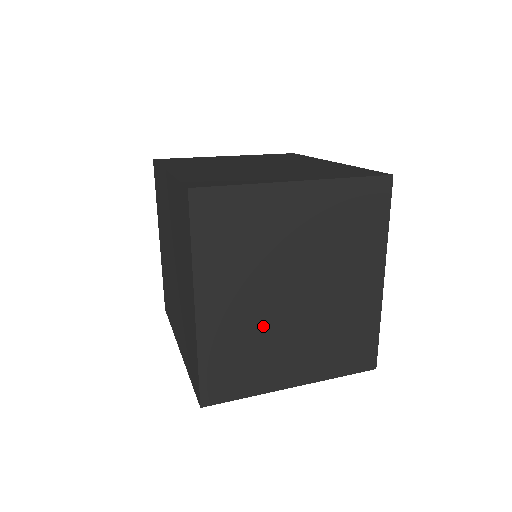
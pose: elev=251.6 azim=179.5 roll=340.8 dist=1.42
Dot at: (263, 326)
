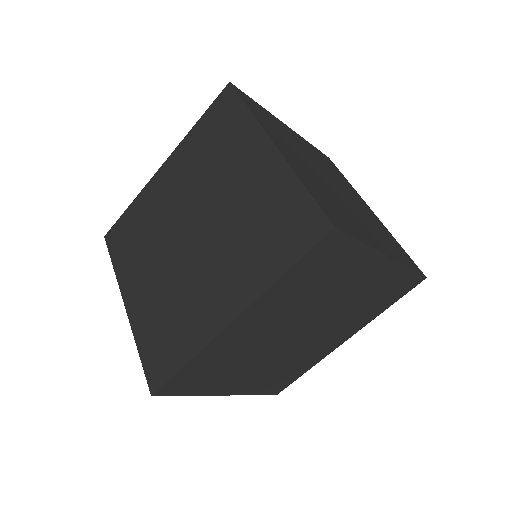
Dot at: (328, 191)
